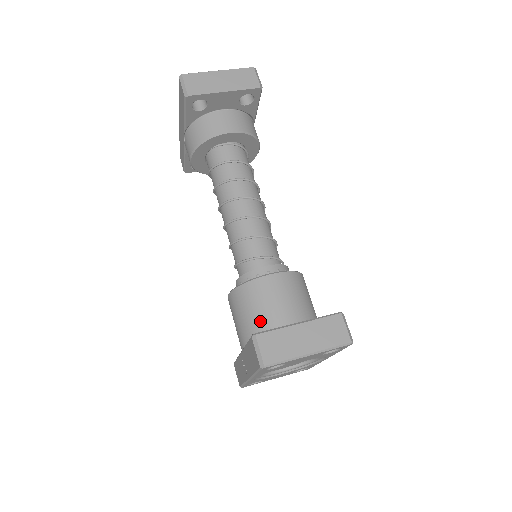
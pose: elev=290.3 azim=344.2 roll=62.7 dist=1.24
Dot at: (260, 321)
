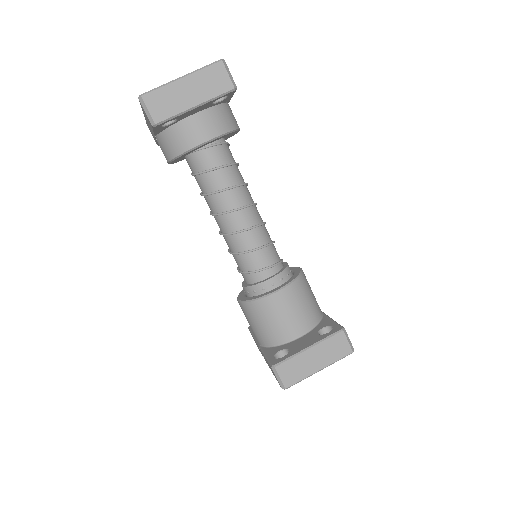
Dot at: (272, 332)
